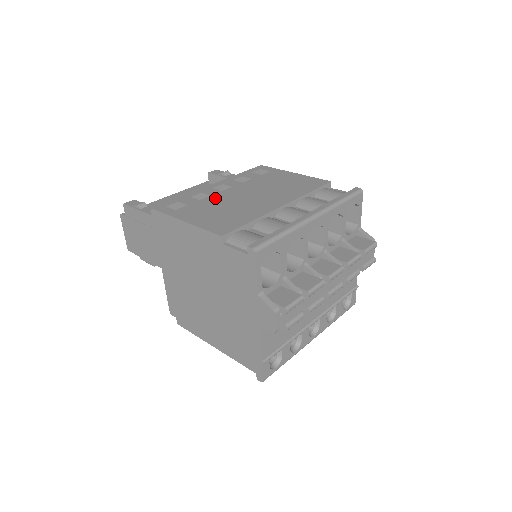
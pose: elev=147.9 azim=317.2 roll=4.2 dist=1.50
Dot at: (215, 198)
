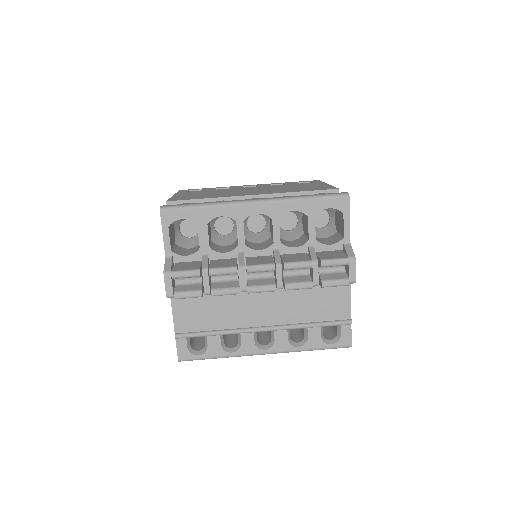
Dot at: (227, 189)
